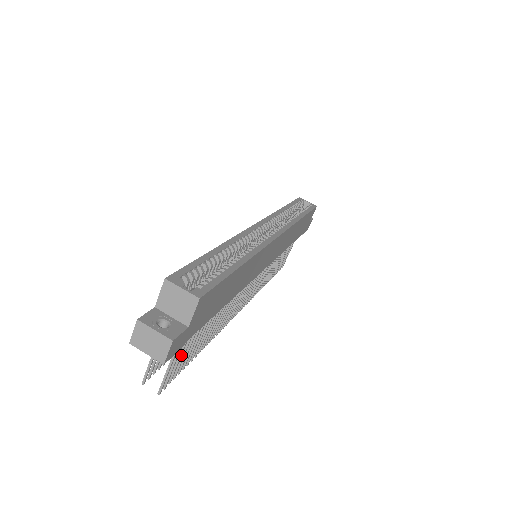
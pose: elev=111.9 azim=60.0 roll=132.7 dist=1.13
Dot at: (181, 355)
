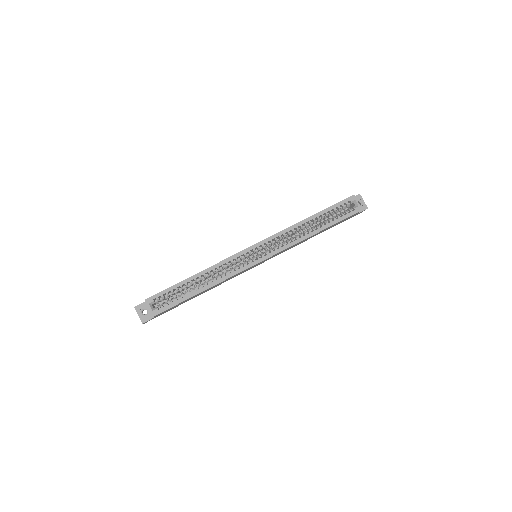
Dot at: occluded
